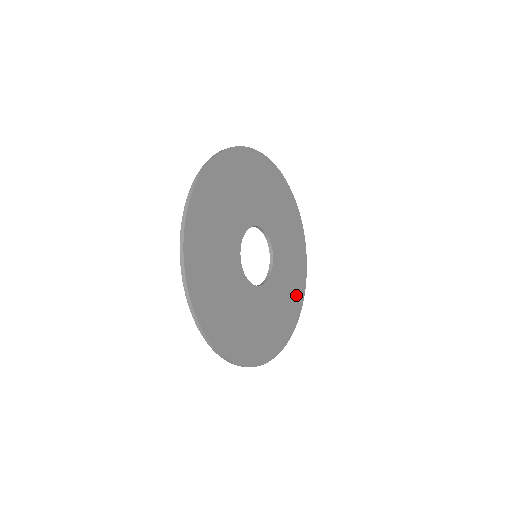
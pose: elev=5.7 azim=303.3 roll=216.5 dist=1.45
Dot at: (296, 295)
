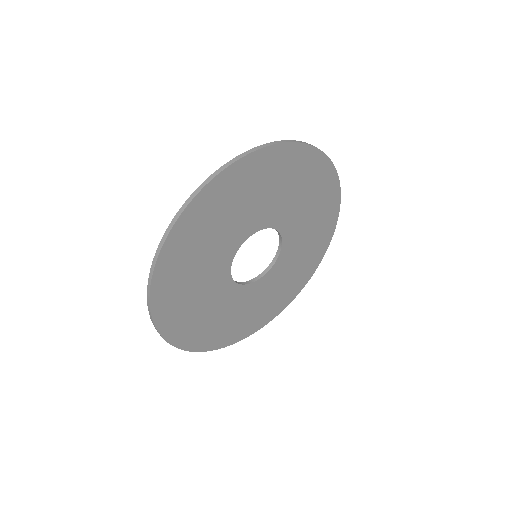
Dot at: (320, 243)
